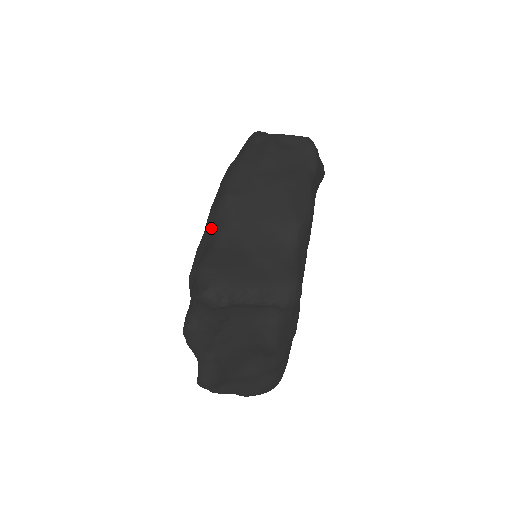
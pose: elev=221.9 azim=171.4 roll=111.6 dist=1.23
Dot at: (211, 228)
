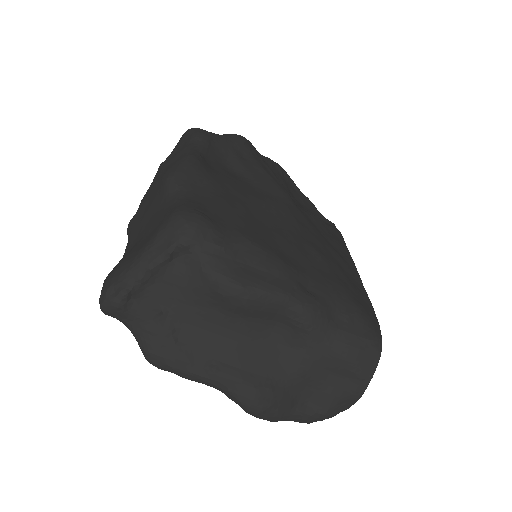
Dot at: occluded
